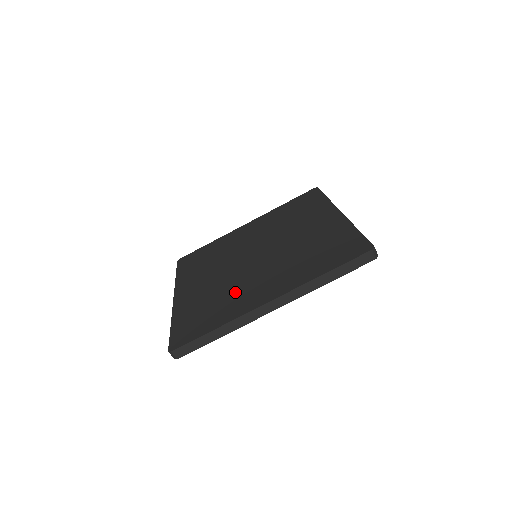
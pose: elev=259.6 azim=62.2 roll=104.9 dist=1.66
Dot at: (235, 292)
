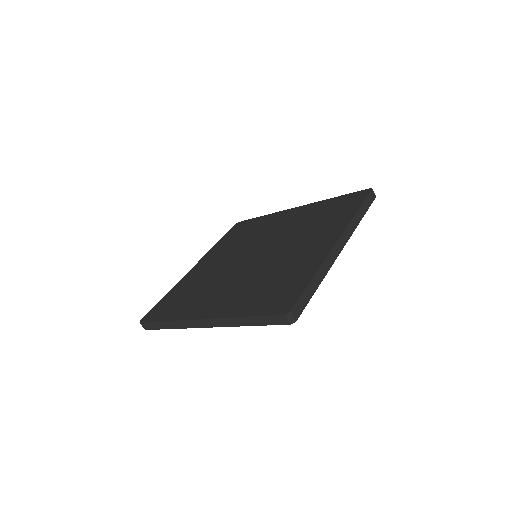
Dot at: (284, 265)
